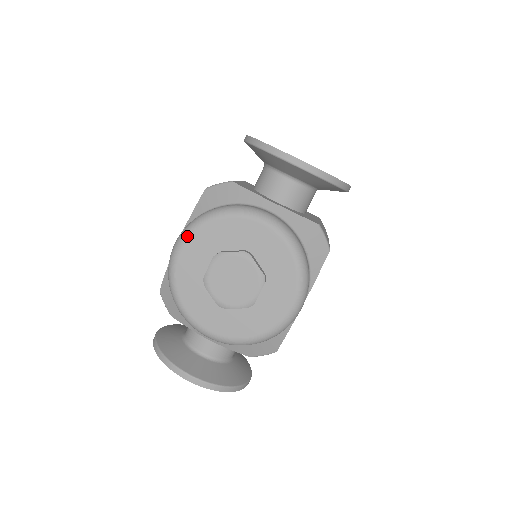
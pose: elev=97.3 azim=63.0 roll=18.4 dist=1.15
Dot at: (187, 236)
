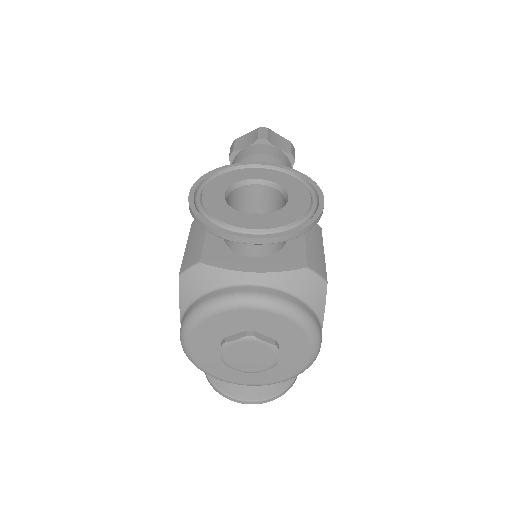
Dot at: (188, 336)
